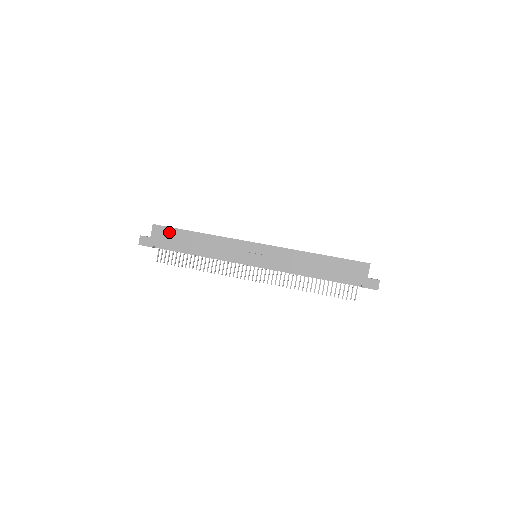
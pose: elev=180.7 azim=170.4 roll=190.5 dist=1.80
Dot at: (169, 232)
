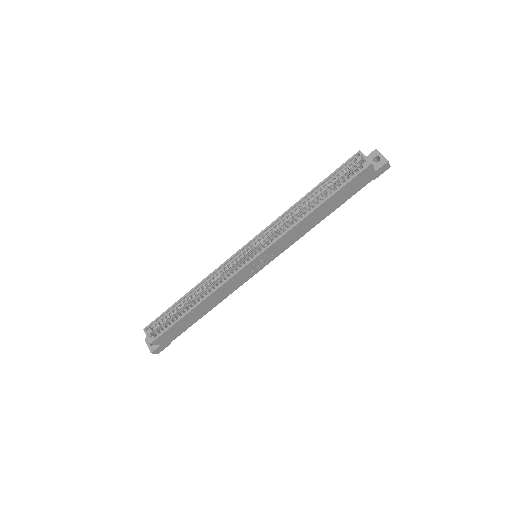
Dot at: (171, 331)
